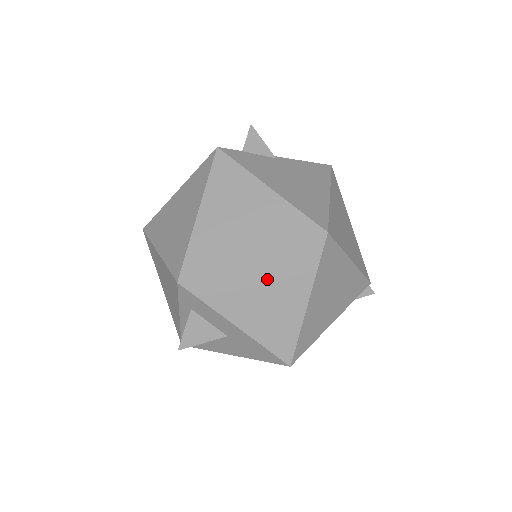
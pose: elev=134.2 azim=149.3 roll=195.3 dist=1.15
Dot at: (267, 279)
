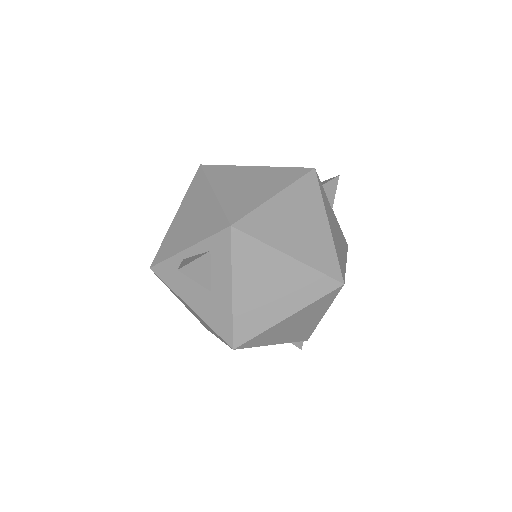
Dot at: (283, 278)
